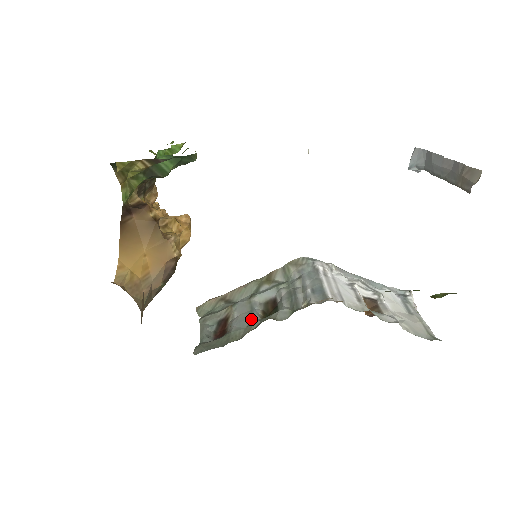
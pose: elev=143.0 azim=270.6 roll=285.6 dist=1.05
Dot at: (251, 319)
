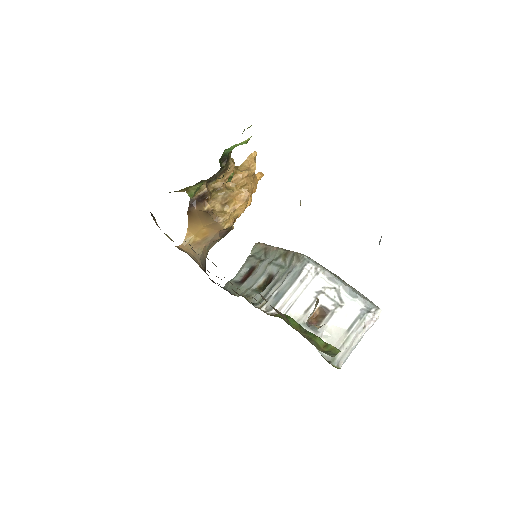
Dot at: (254, 284)
